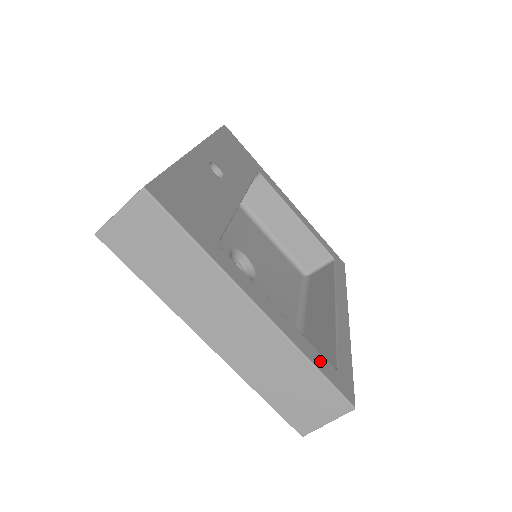
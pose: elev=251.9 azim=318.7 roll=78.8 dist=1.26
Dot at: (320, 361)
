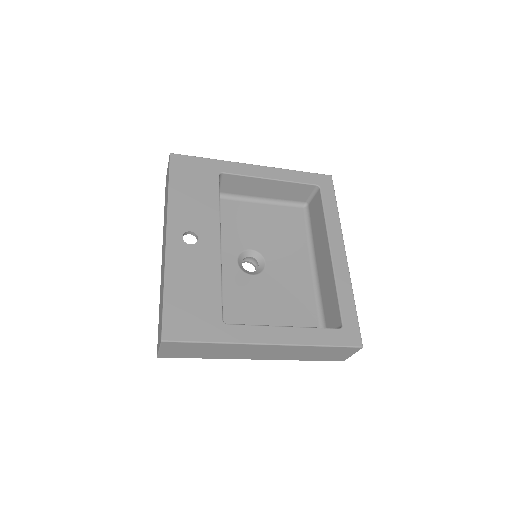
Dot at: (326, 336)
